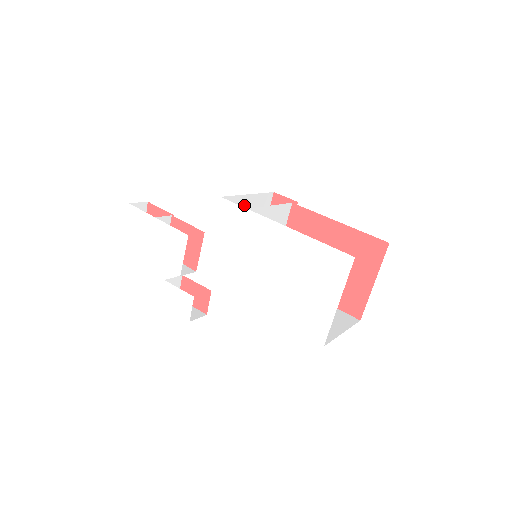
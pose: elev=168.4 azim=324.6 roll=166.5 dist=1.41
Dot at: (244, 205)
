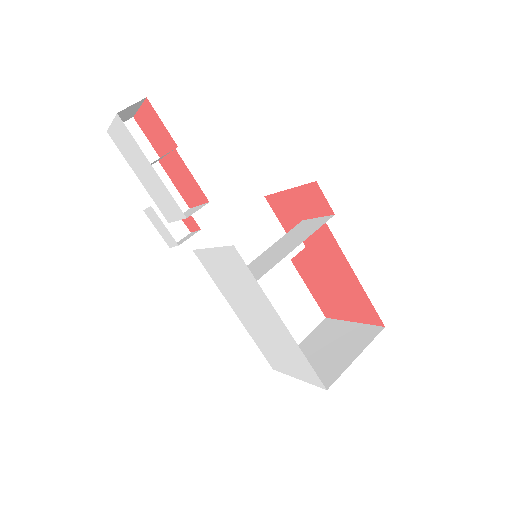
Dot at: occluded
